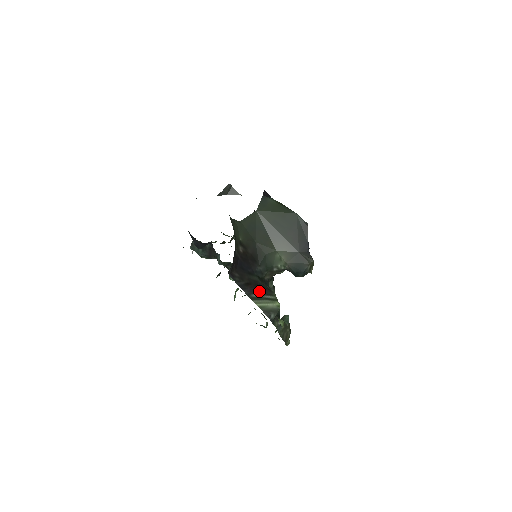
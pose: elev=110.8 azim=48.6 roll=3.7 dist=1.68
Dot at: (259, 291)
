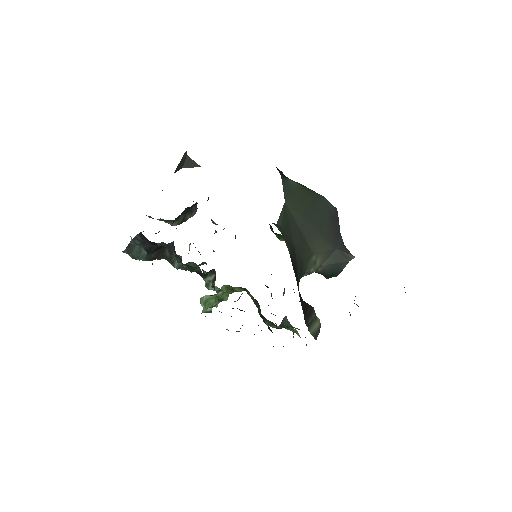
Dot at: (308, 313)
